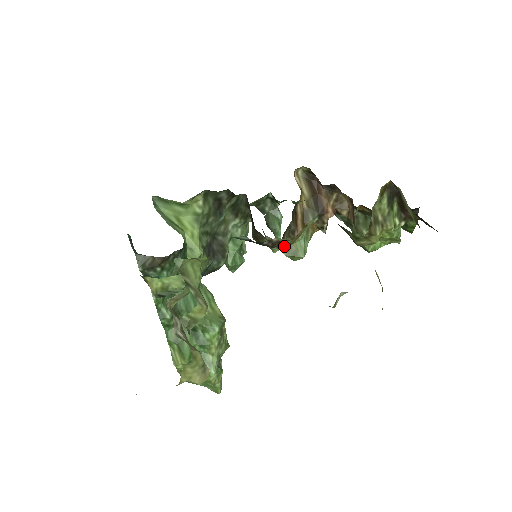
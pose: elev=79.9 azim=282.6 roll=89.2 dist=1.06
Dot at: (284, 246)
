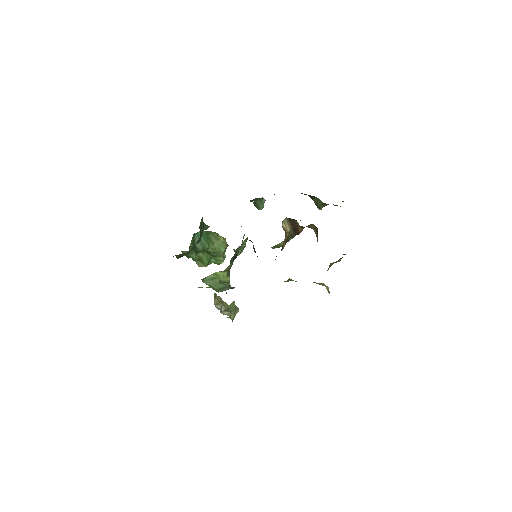
Dot at: occluded
